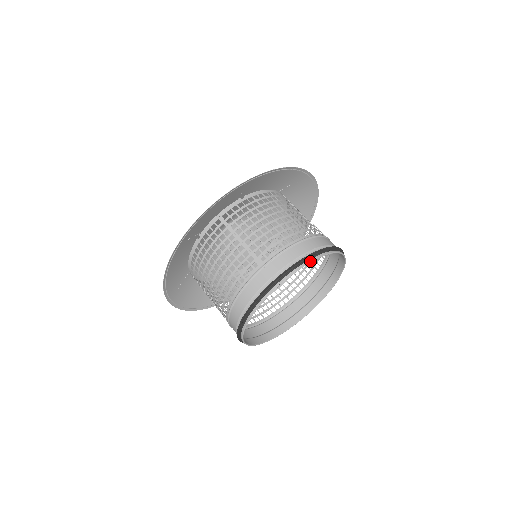
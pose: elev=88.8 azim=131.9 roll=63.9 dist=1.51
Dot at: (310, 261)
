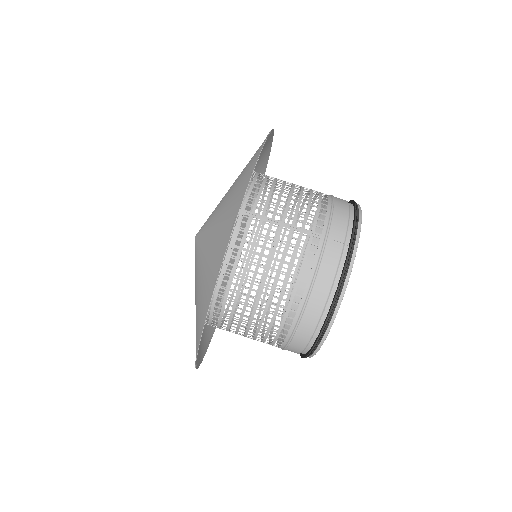
Dot at: (361, 214)
